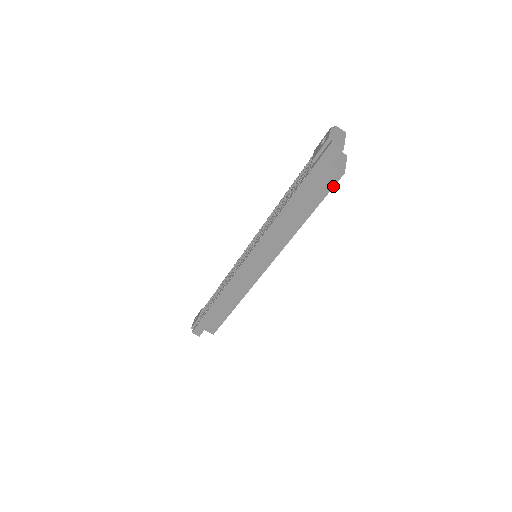
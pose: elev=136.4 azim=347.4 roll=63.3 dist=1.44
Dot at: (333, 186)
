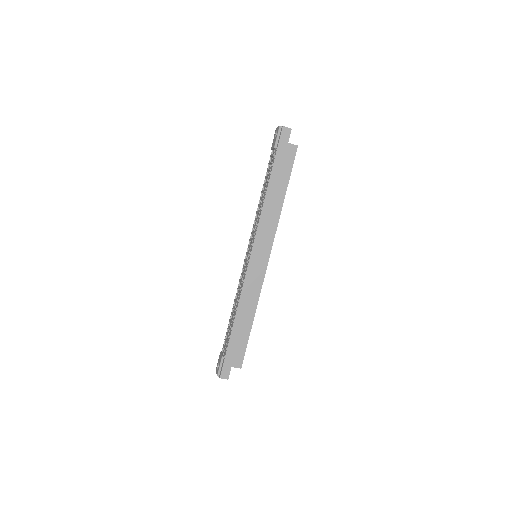
Dot at: (294, 158)
